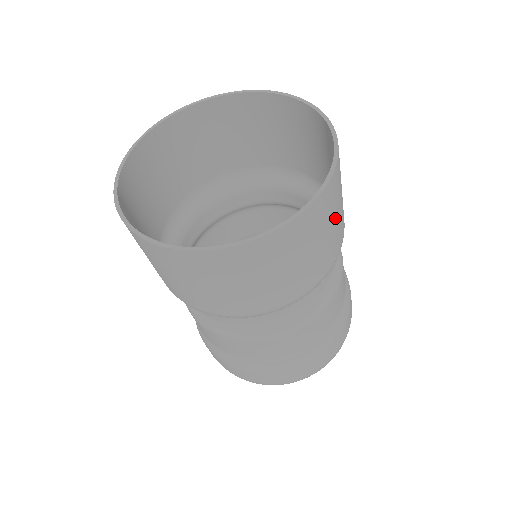
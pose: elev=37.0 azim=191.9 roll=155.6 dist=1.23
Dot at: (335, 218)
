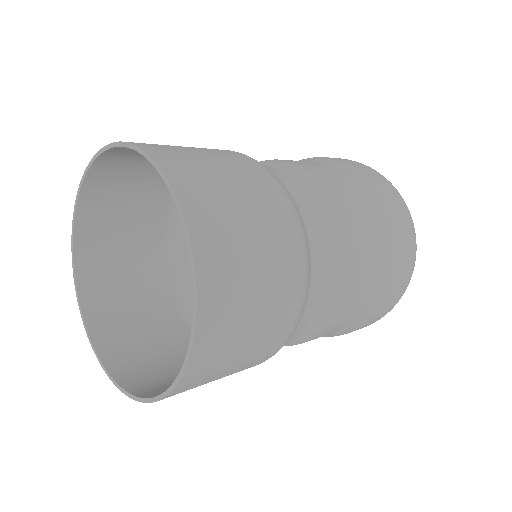
Dot at: occluded
